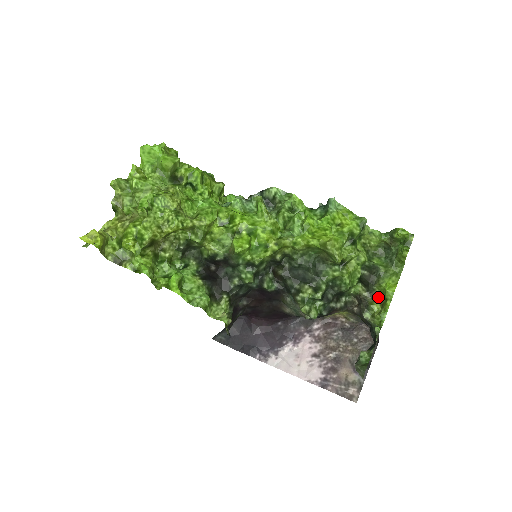
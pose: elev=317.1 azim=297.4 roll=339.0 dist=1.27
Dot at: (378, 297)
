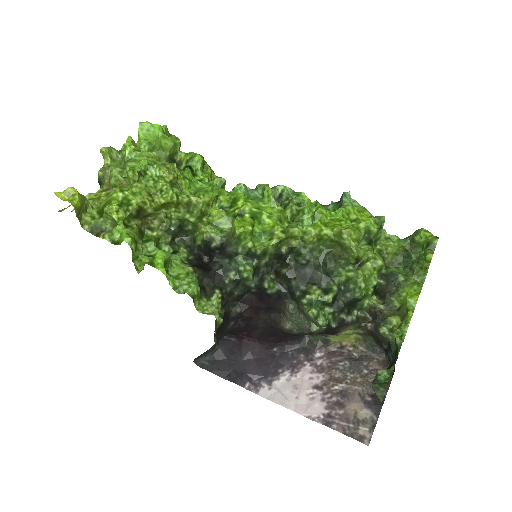
Dot at: (397, 310)
